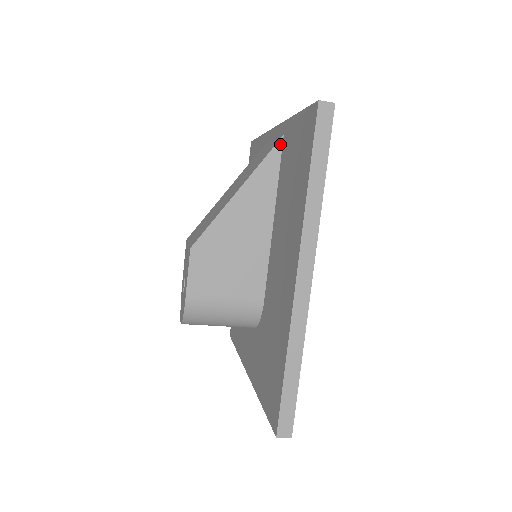
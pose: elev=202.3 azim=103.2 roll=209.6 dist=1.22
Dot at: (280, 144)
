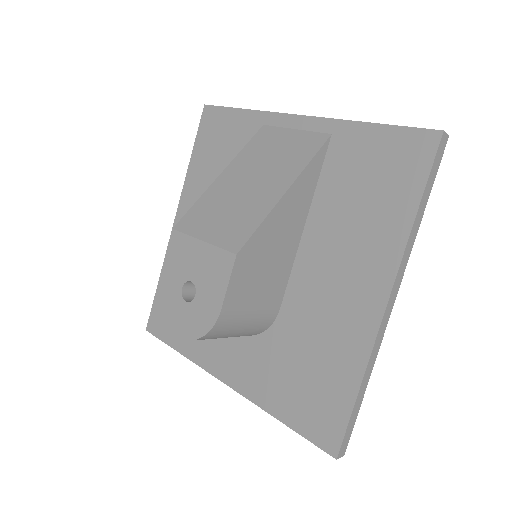
Dot at: (327, 143)
